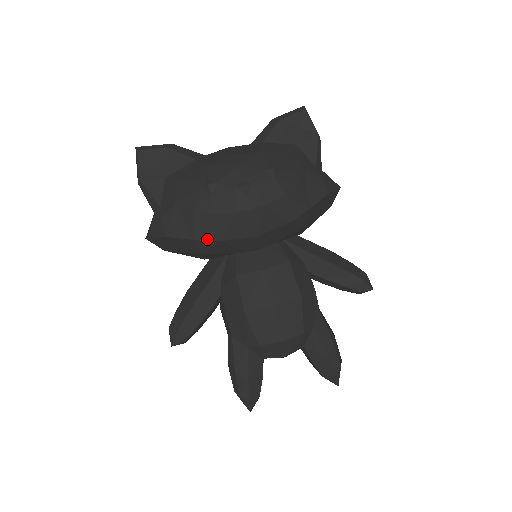
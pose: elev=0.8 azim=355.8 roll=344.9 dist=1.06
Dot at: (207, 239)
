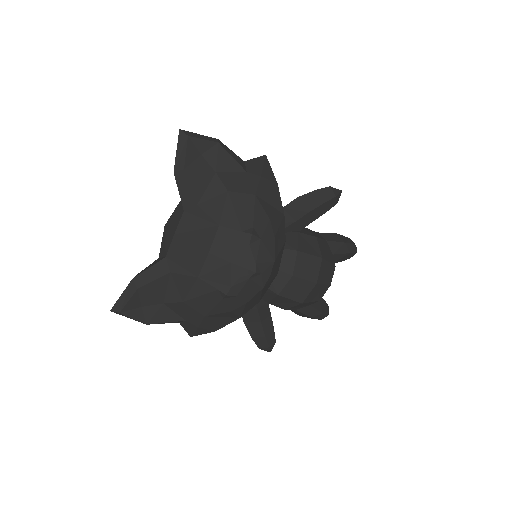
Dot at: occluded
